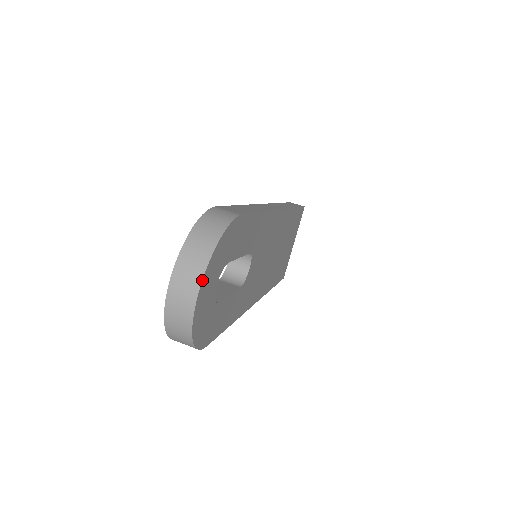
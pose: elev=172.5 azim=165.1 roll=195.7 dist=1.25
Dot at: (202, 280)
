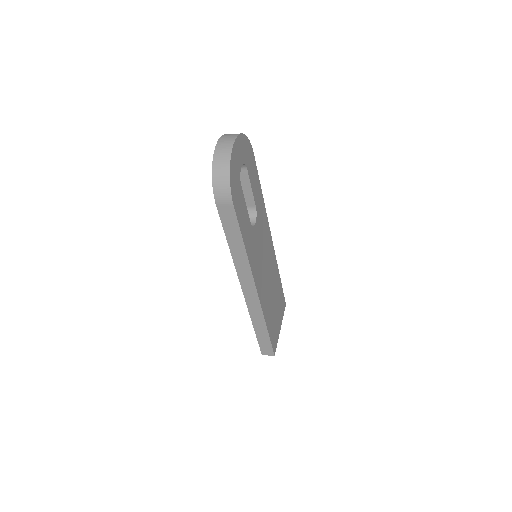
Dot at: (238, 136)
